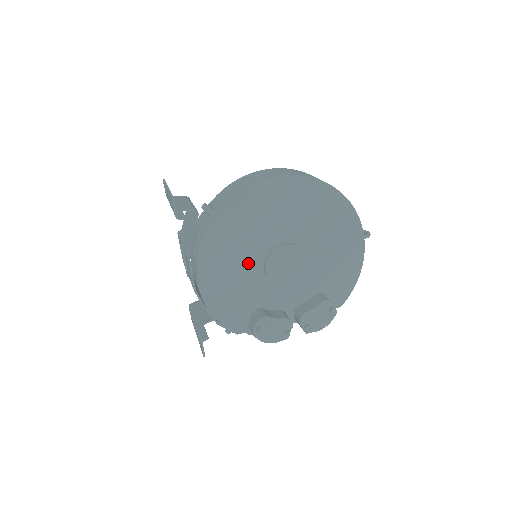
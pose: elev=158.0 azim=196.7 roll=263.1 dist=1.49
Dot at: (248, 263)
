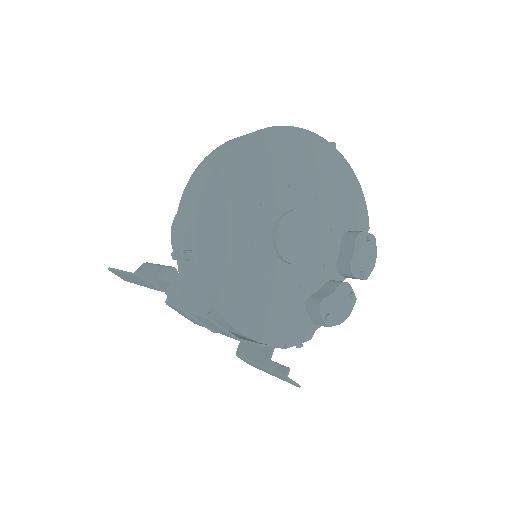
Dot at: (263, 268)
